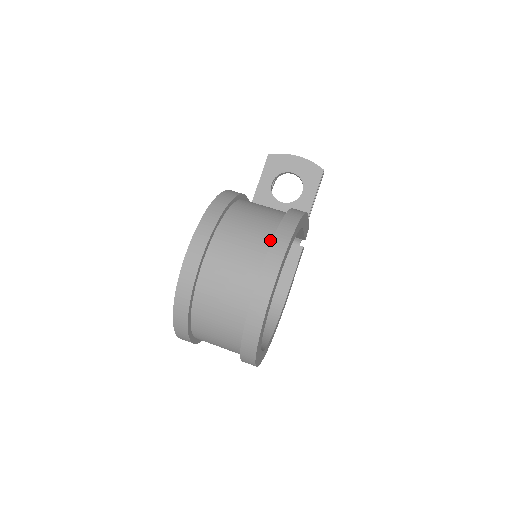
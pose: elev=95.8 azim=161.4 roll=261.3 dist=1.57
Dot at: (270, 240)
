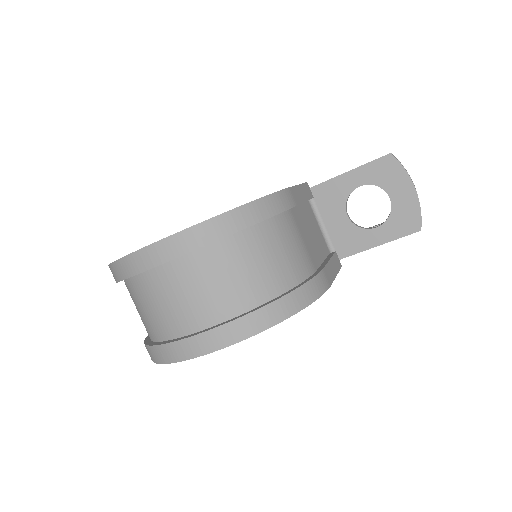
Dot at: (241, 310)
